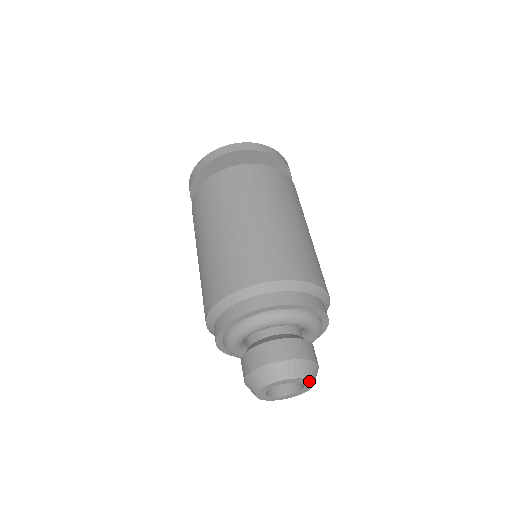
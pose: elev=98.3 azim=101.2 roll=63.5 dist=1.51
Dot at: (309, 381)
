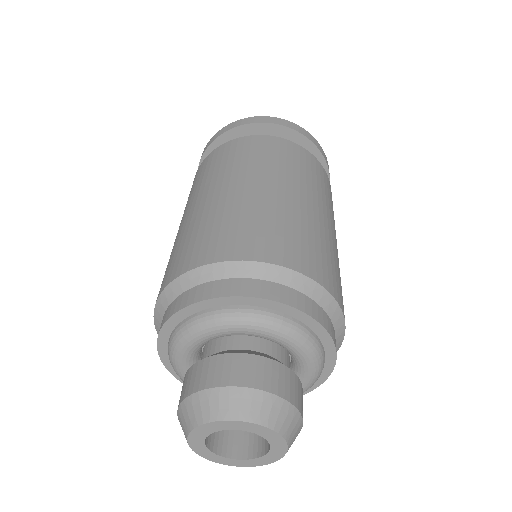
Dot at: (281, 440)
